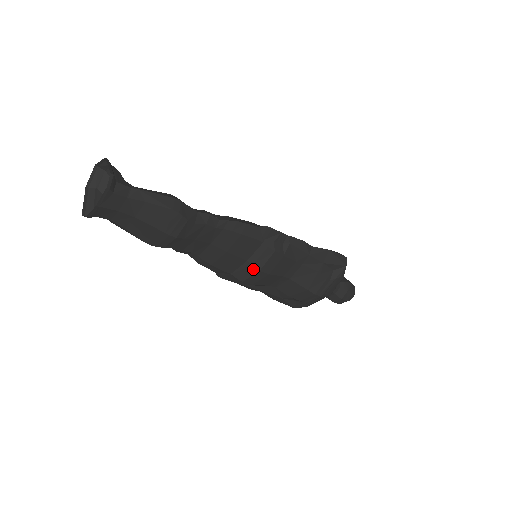
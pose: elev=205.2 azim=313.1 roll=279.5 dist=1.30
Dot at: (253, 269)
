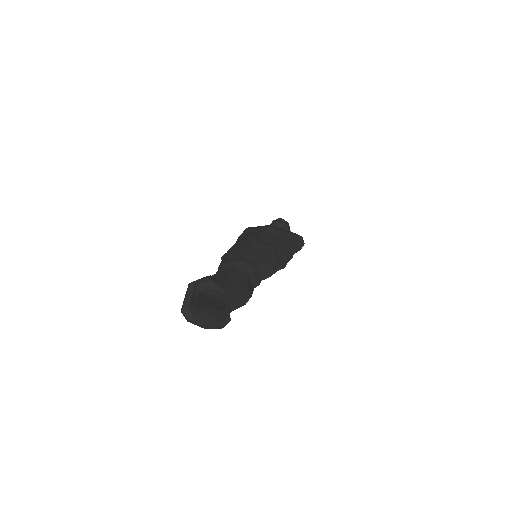
Dot at: occluded
